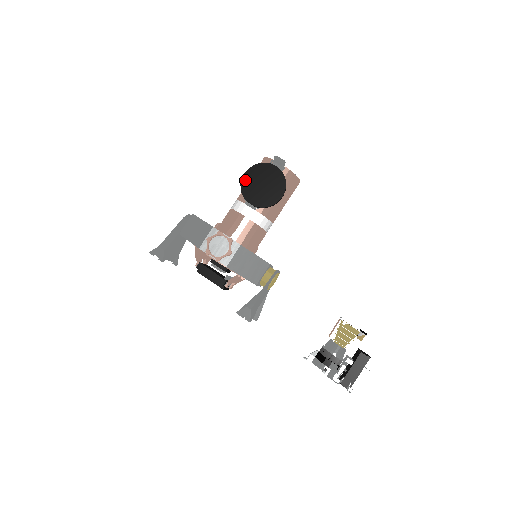
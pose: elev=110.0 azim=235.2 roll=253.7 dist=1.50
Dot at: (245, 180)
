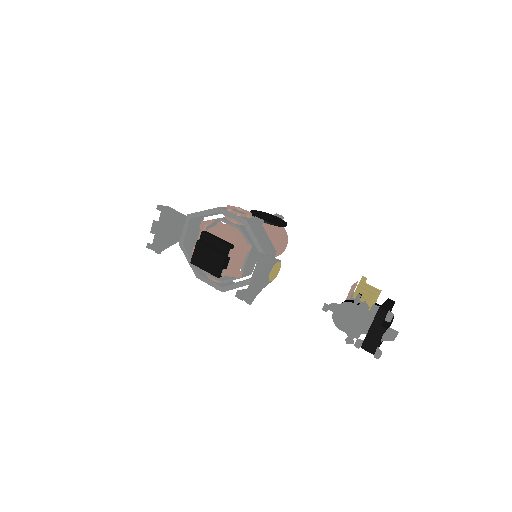
Dot at: (253, 212)
